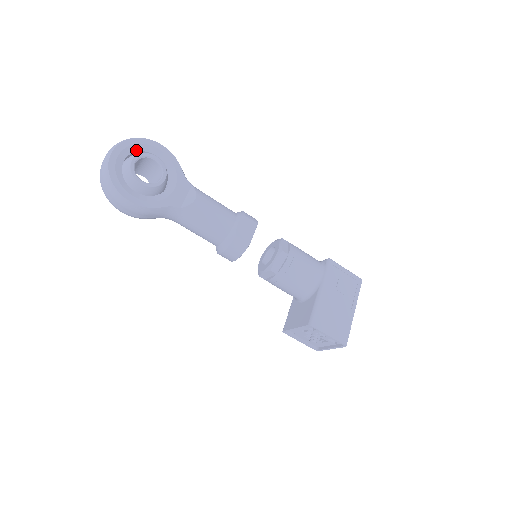
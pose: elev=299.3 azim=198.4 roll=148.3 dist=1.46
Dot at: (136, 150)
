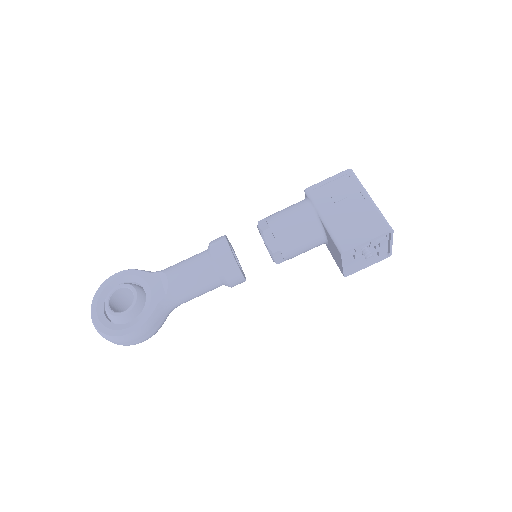
Dot at: (105, 297)
